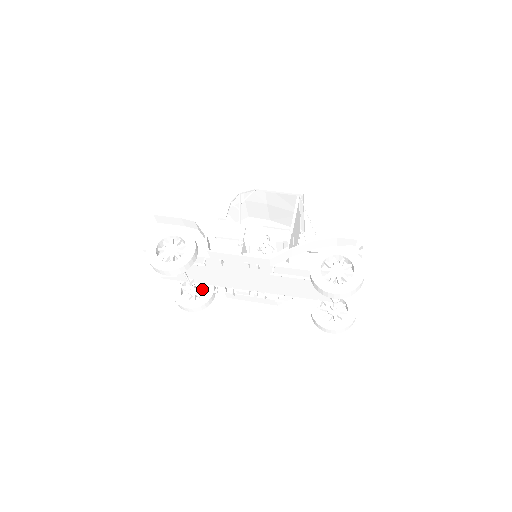
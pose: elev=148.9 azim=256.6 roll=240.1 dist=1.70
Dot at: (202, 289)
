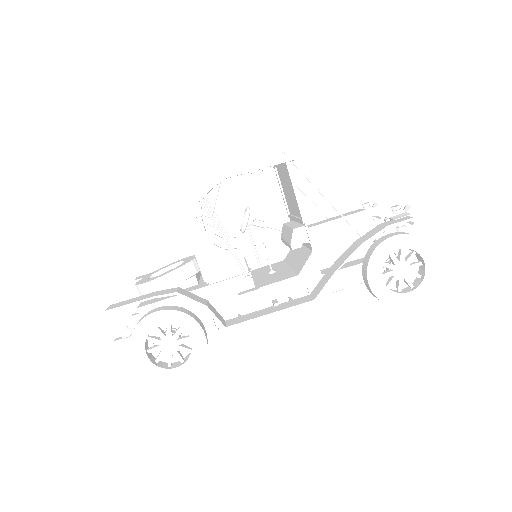
Dot at: occluded
